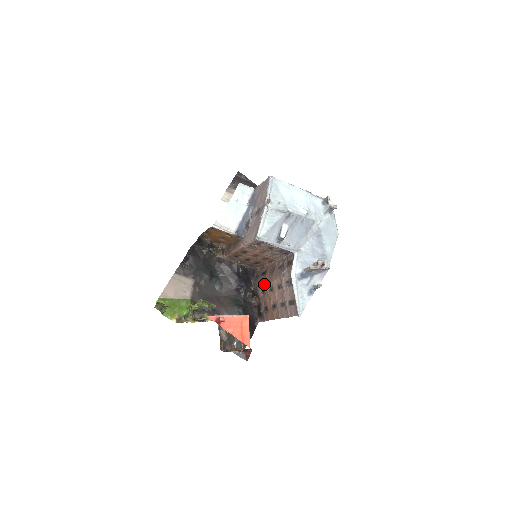
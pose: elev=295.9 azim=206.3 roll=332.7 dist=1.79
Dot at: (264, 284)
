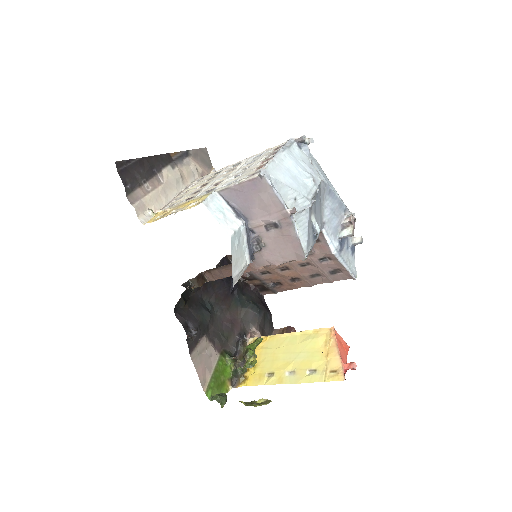
Dot at: (266, 268)
